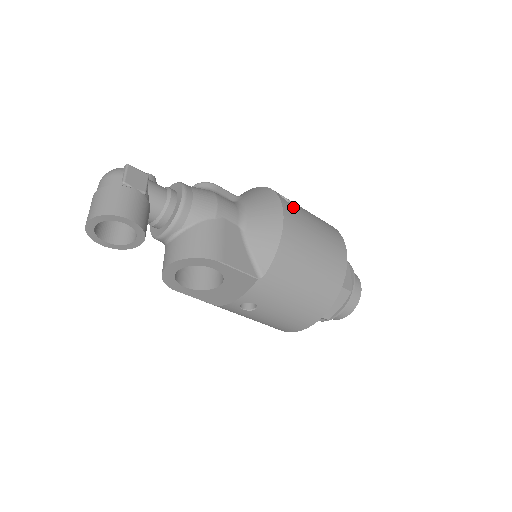
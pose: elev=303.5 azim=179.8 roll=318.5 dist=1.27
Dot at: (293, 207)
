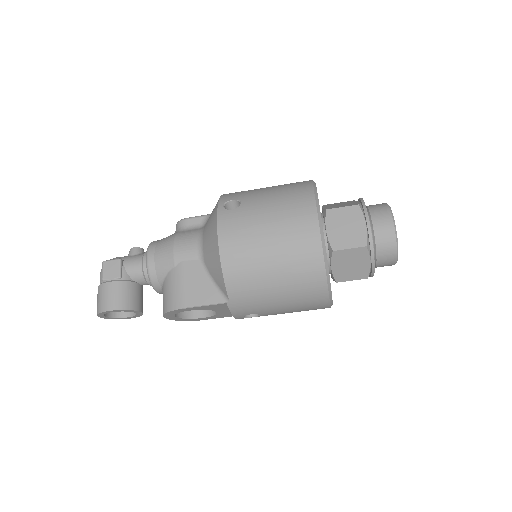
Dot at: (235, 213)
